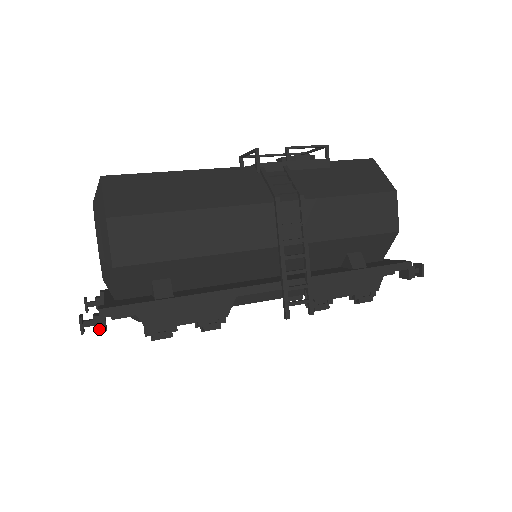
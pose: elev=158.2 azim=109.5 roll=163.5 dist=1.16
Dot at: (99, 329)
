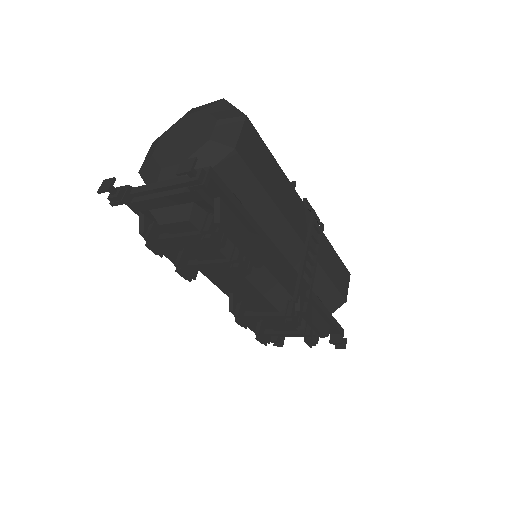
Dot at: (201, 182)
